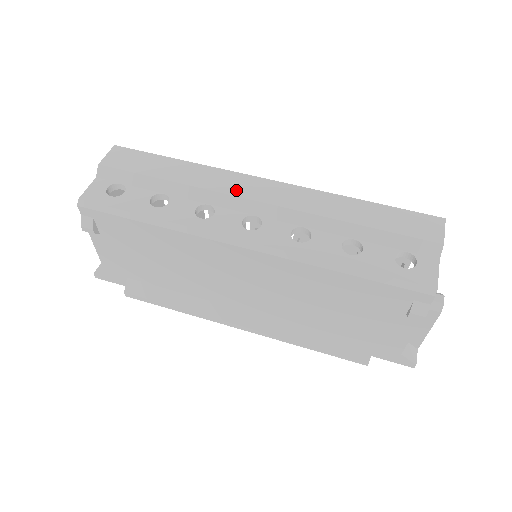
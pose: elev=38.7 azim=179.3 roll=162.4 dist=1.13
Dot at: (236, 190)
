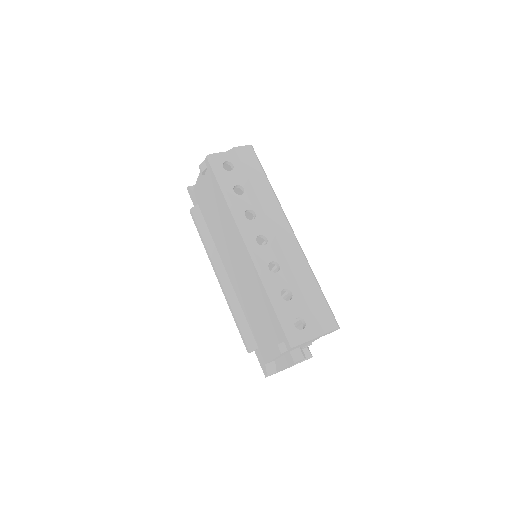
Dot at: (273, 220)
